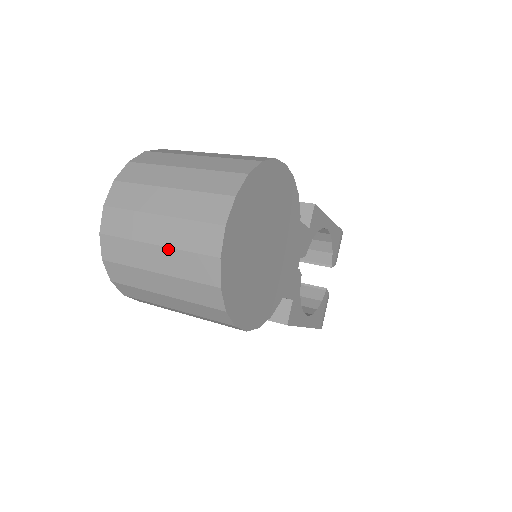
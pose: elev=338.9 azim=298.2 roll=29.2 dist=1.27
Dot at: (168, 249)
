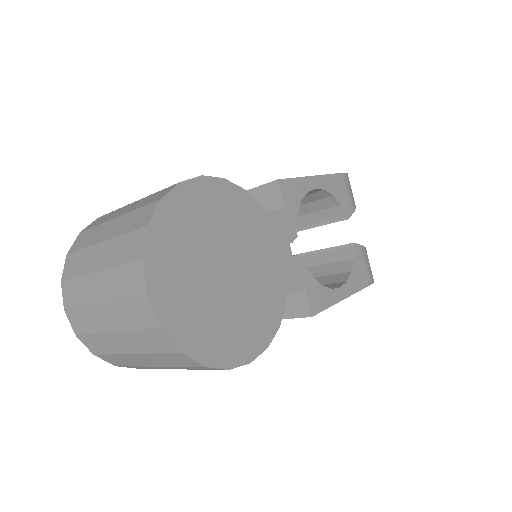
Dot at: (123, 333)
